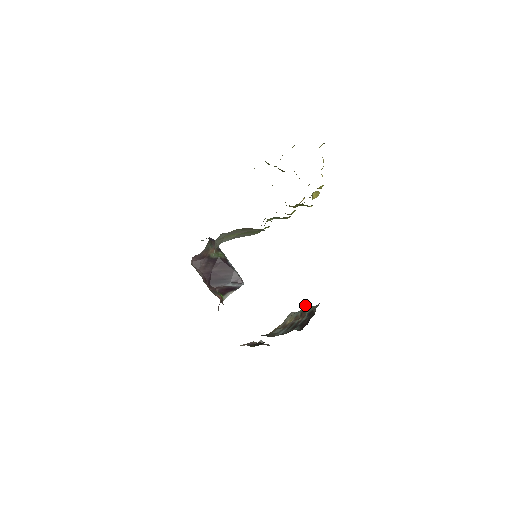
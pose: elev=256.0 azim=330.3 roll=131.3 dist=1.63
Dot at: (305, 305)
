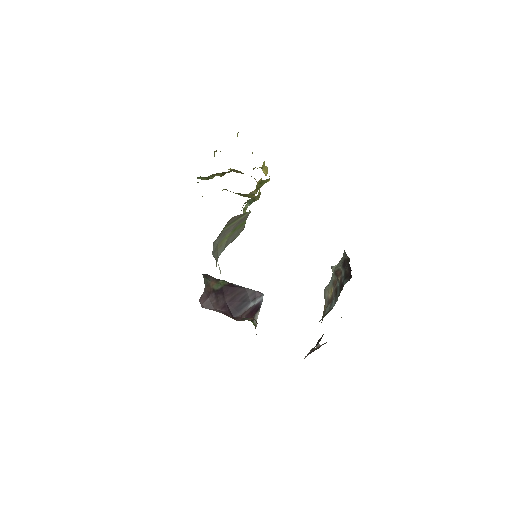
Dot at: (332, 266)
